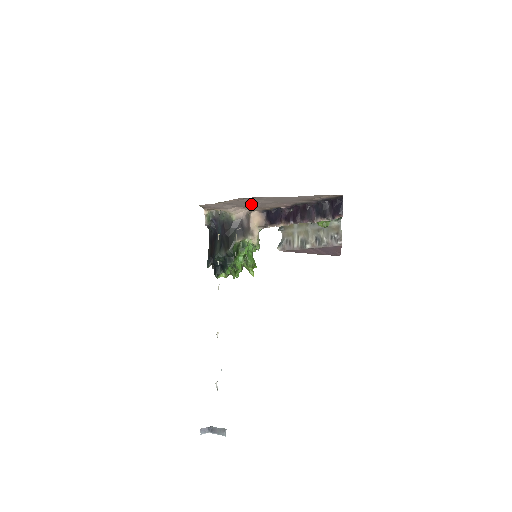
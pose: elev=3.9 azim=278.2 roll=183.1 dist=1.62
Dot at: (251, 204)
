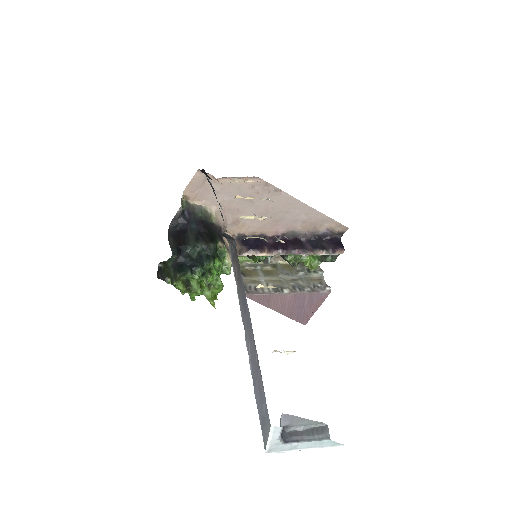
Dot at: (248, 207)
